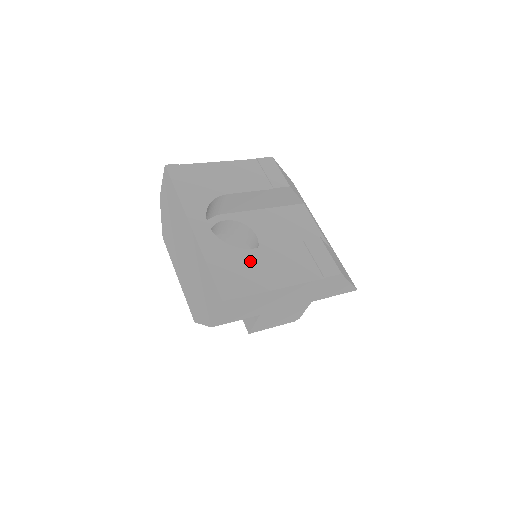
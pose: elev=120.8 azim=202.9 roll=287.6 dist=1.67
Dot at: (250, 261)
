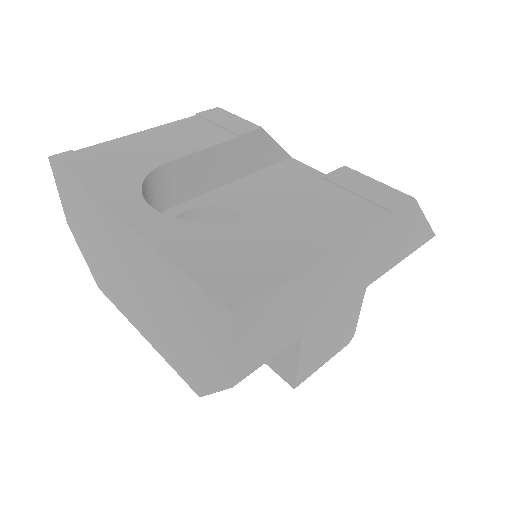
Dot at: (252, 232)
